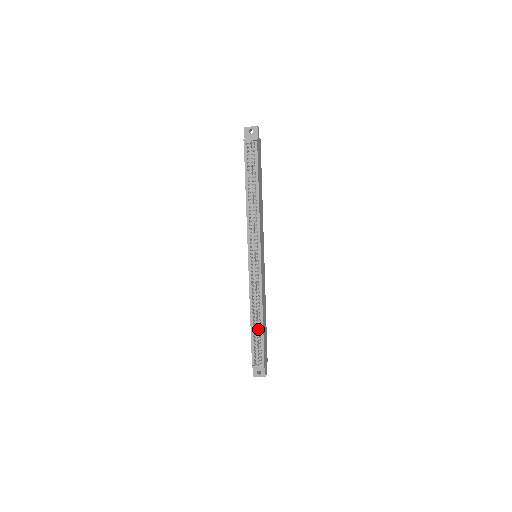
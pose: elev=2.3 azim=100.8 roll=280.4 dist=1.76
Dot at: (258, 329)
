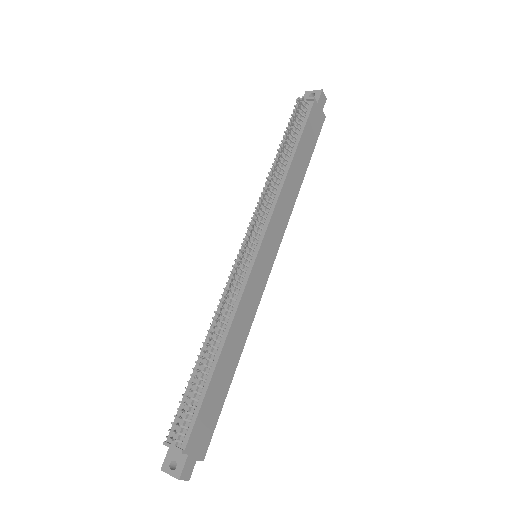
Dot at: (205, 372)
